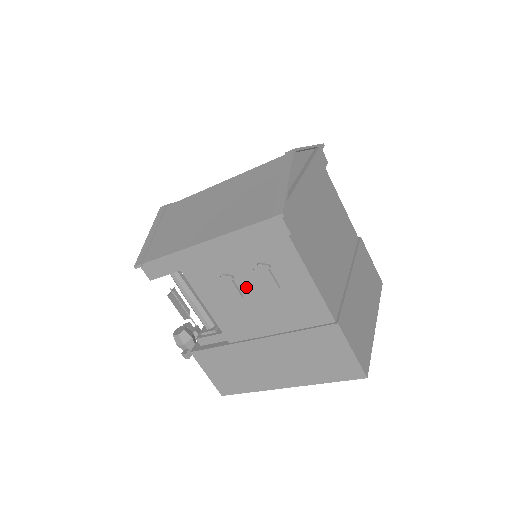
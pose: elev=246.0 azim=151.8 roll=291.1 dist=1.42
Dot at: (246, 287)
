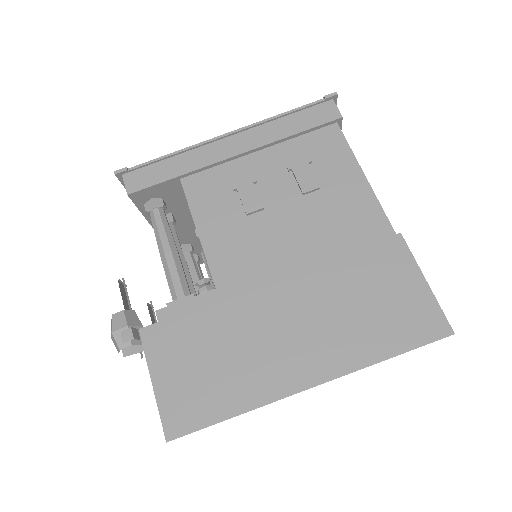
Dot at: (271, 195)
